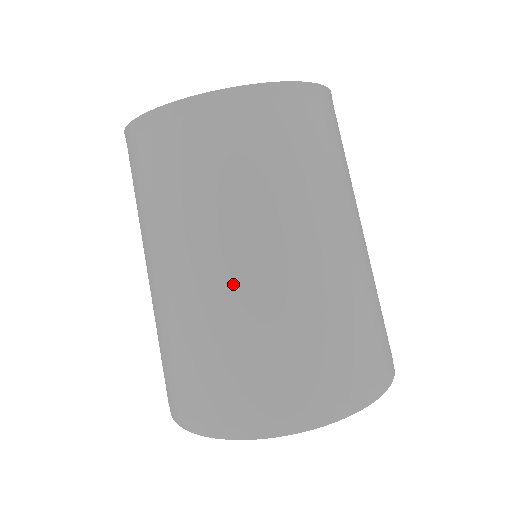
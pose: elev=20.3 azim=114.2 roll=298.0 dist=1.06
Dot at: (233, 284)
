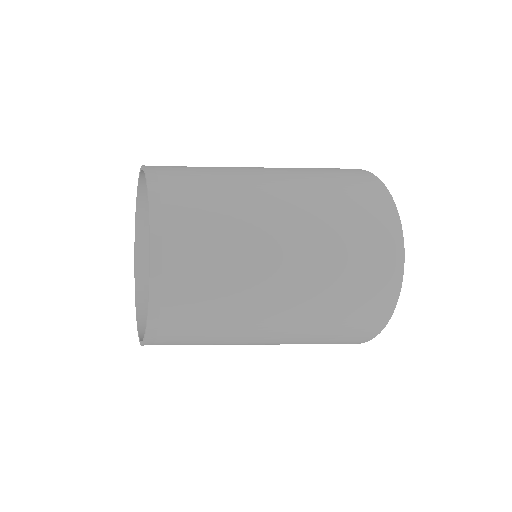
Dot at: occluded
